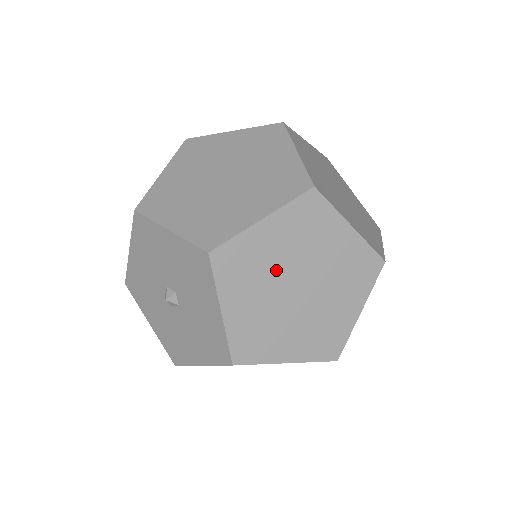
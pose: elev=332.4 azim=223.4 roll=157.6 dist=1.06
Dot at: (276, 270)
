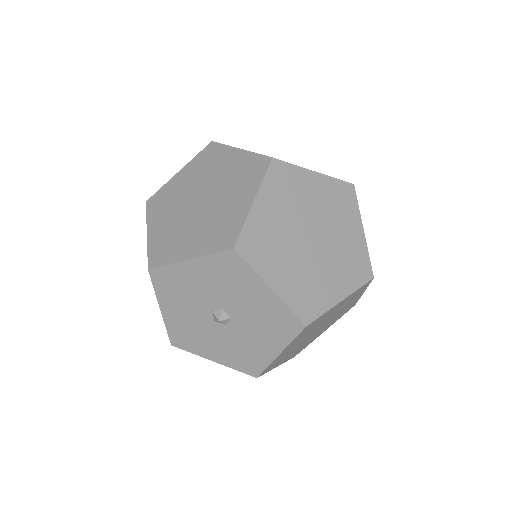
Dot at: (320, 324)
